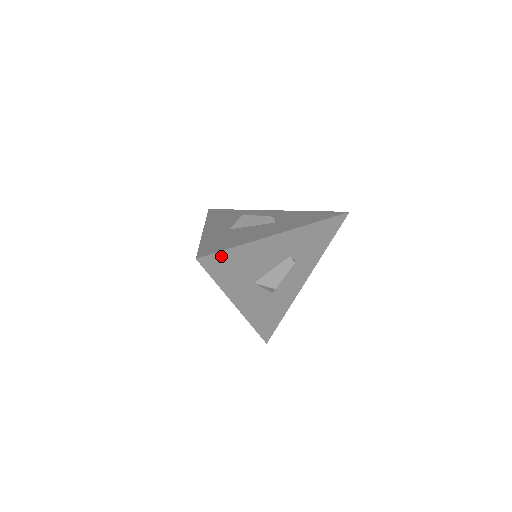
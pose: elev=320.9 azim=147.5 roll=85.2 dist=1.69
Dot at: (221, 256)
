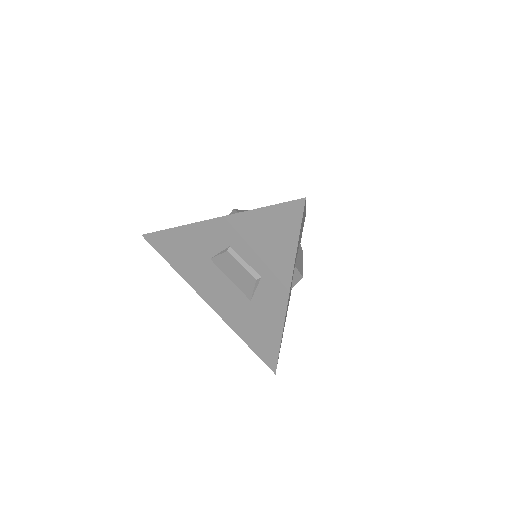
Dot at: (304, 208)
